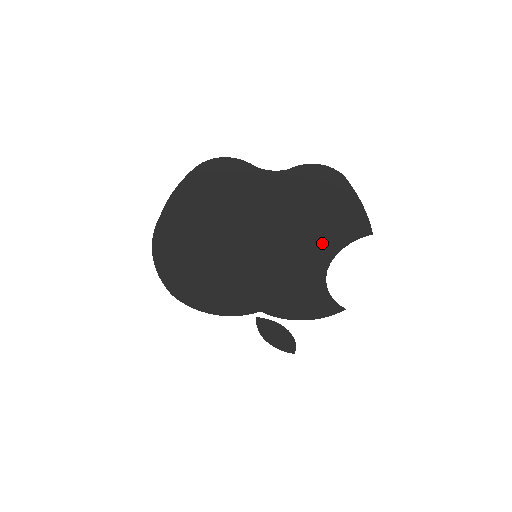
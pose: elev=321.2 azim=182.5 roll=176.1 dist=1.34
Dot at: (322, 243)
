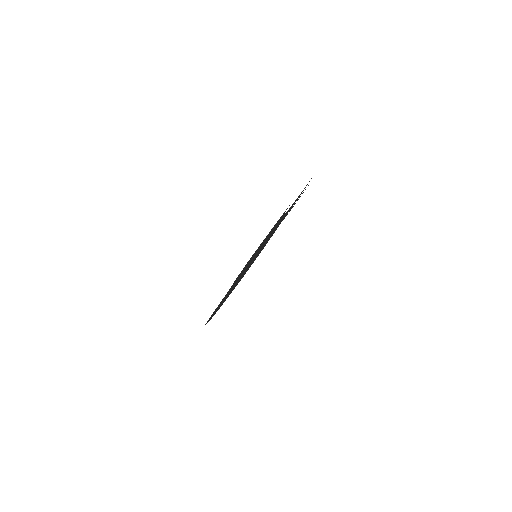
Dot at: occluded
